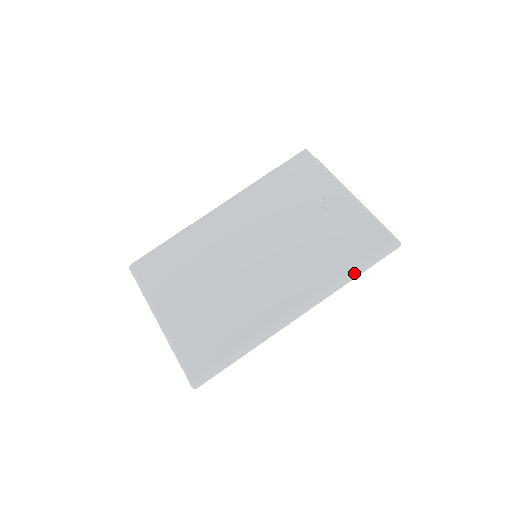
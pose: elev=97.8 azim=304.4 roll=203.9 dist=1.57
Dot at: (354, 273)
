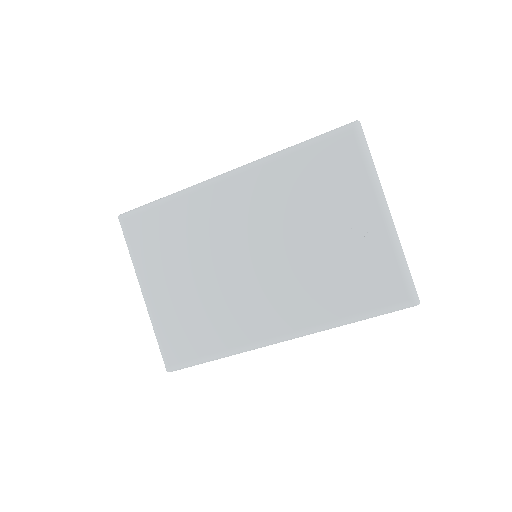
Dot at: (354, 321)
